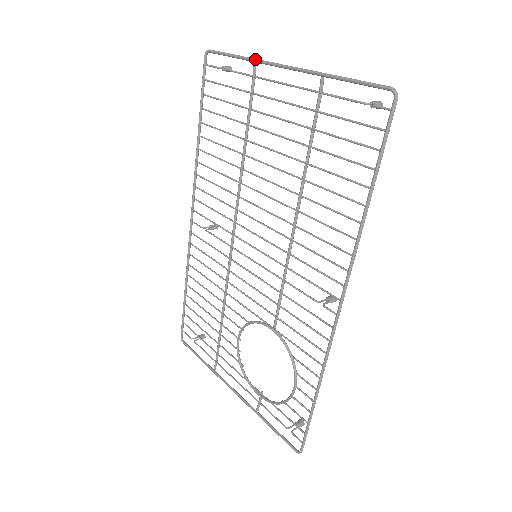
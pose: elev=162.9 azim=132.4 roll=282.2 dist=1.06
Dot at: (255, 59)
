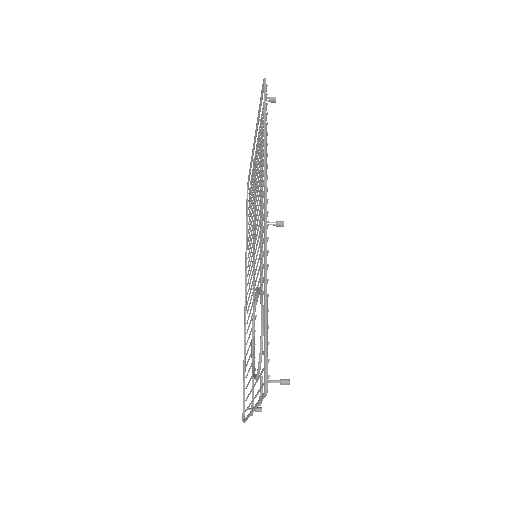
Dot at: (251, 156)
